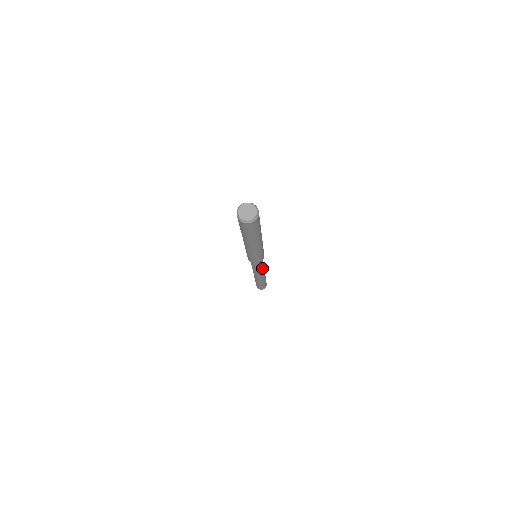
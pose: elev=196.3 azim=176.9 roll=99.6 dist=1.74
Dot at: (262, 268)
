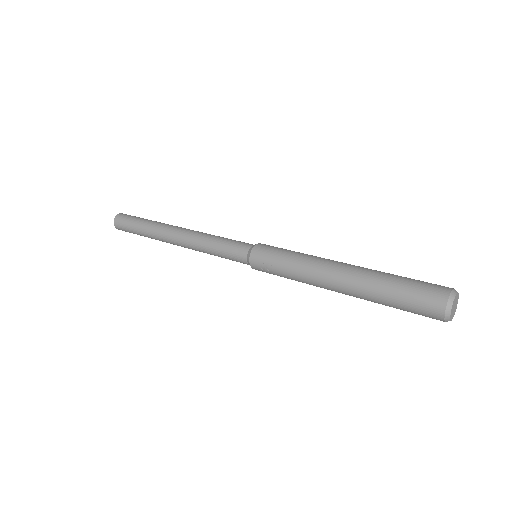
Dot at: occluded
